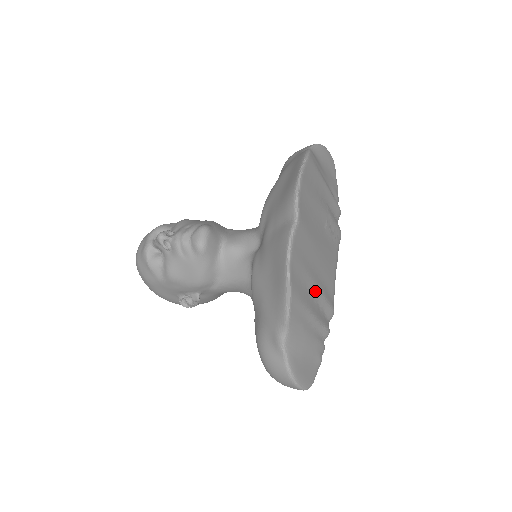
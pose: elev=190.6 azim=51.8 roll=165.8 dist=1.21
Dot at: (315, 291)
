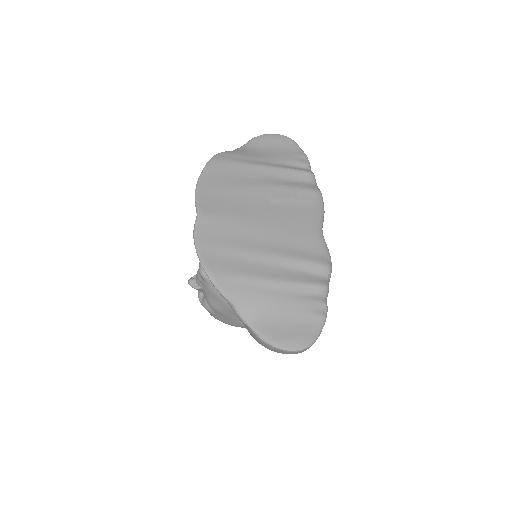
Dot at: (266, 258)
